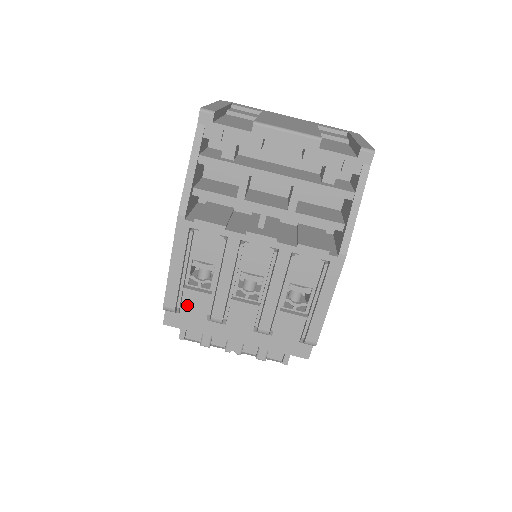
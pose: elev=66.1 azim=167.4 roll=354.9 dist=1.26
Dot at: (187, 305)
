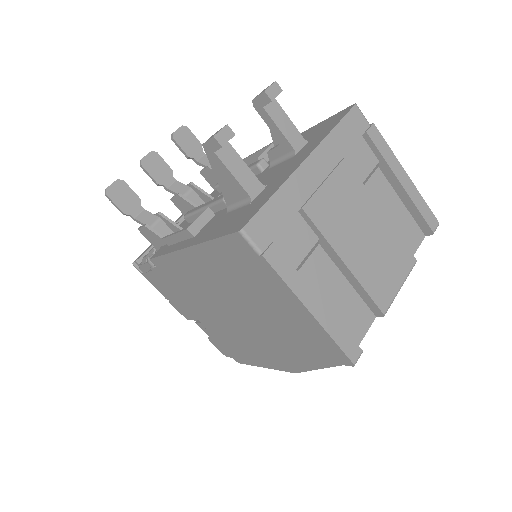
Dot at: occluded
